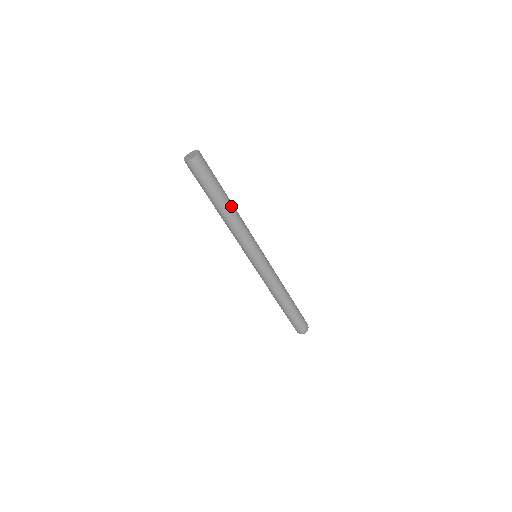
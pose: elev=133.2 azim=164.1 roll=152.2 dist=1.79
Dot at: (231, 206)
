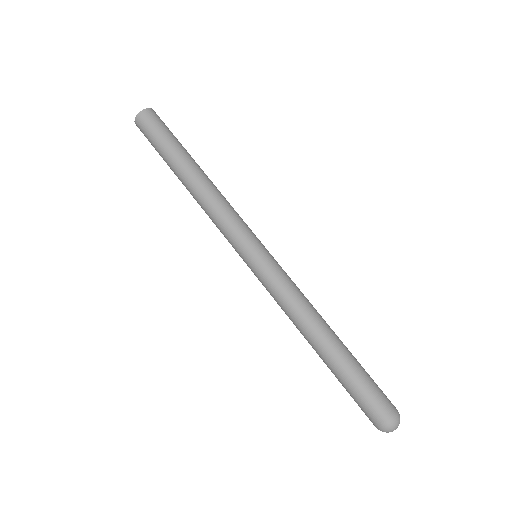
Dot at: (197, 173)
